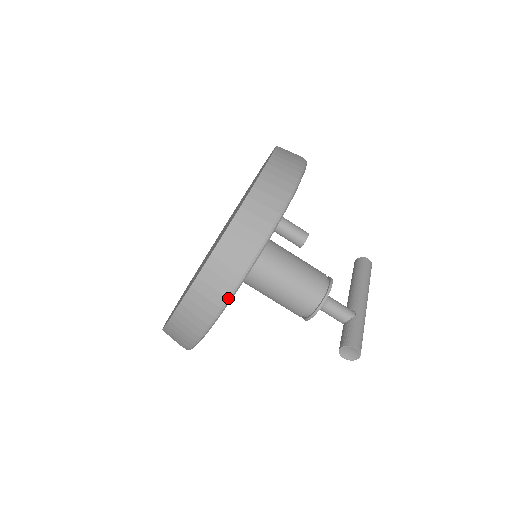
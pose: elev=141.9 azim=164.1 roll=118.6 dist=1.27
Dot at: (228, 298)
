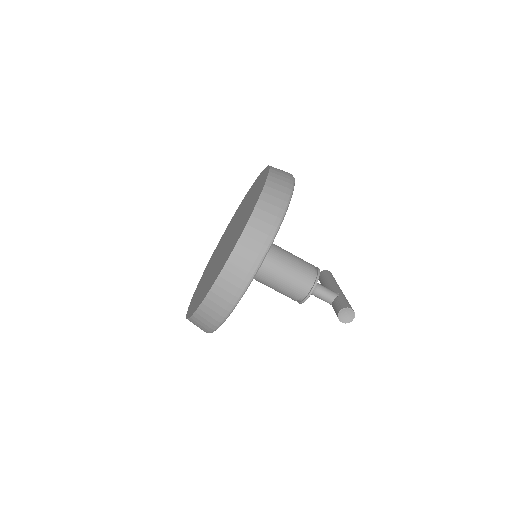
Dot at: (268, 247)
